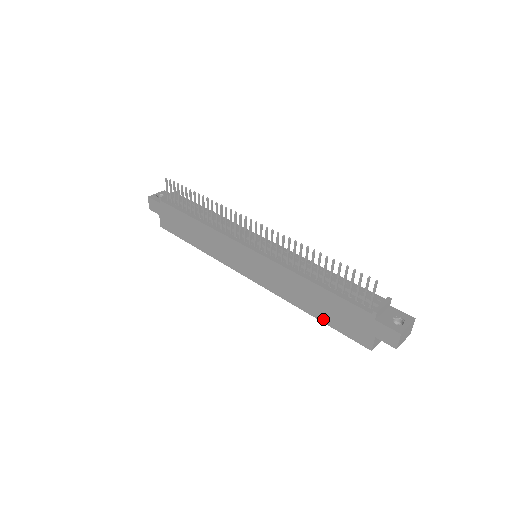
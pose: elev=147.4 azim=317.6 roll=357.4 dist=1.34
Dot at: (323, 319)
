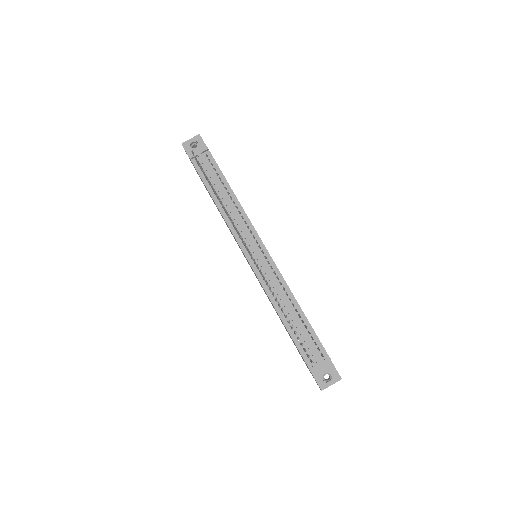
Dot at: occluded
